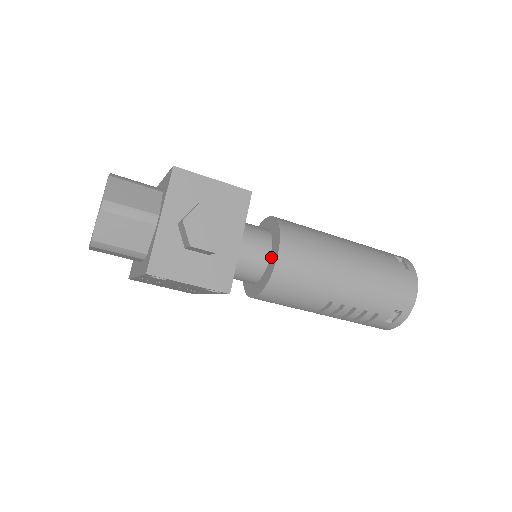
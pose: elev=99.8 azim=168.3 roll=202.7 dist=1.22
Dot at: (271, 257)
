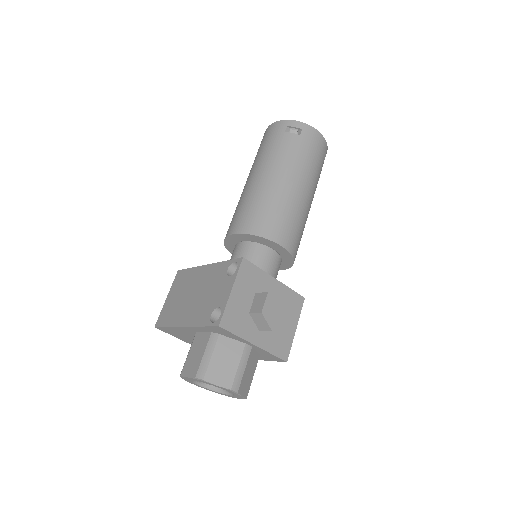
Dot at: (277, 251)
